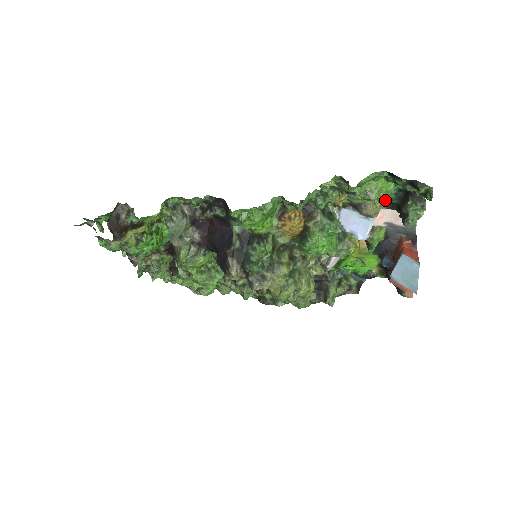
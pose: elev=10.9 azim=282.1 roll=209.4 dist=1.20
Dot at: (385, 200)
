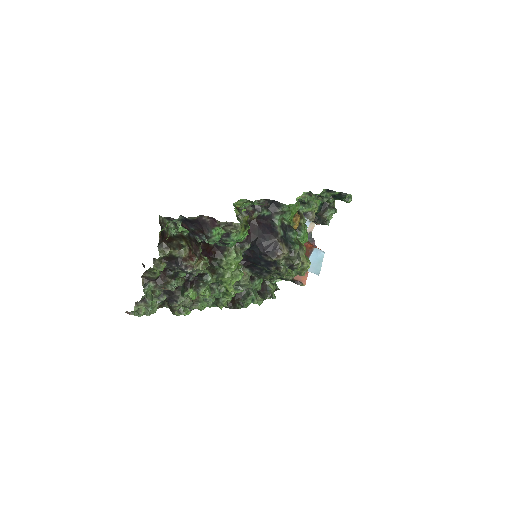
Dot at: (316, 210)
